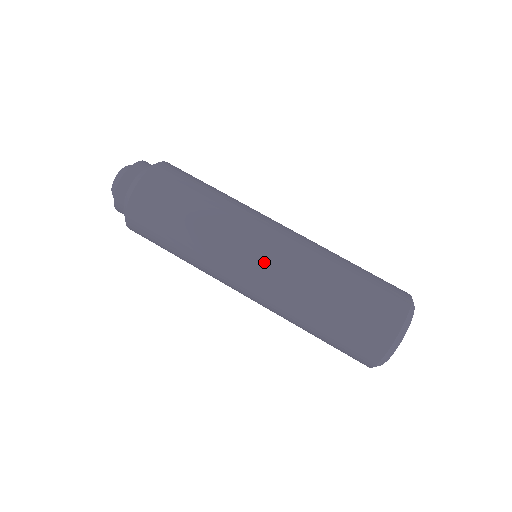
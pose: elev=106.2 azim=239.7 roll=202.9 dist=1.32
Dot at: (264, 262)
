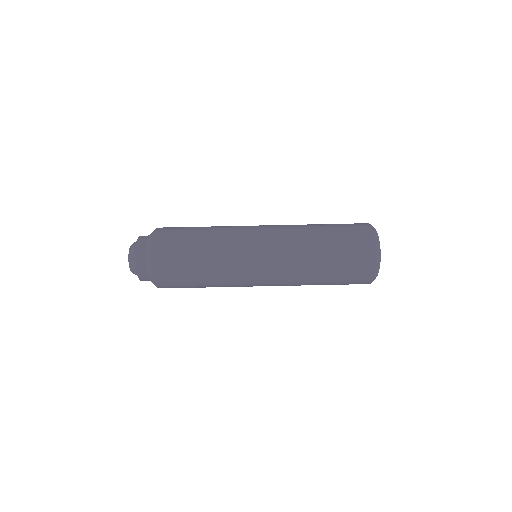
Dot at: (268, 271)
